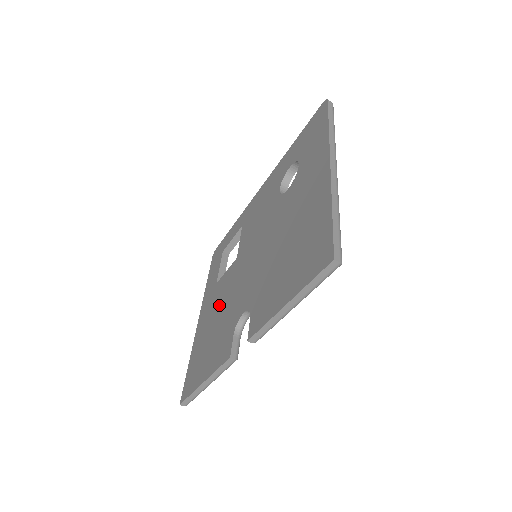
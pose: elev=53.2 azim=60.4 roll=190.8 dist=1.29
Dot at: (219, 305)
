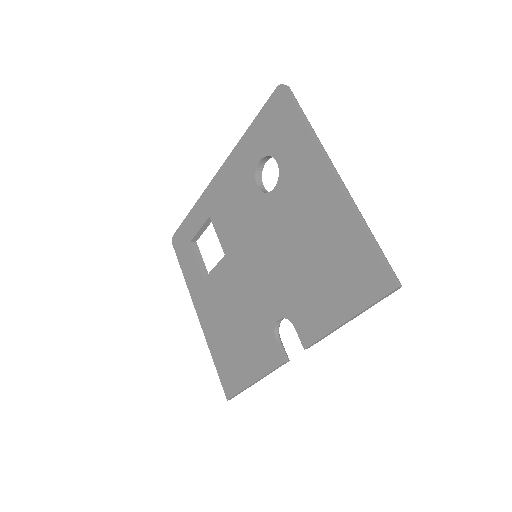
Dot at: (228, 305)
